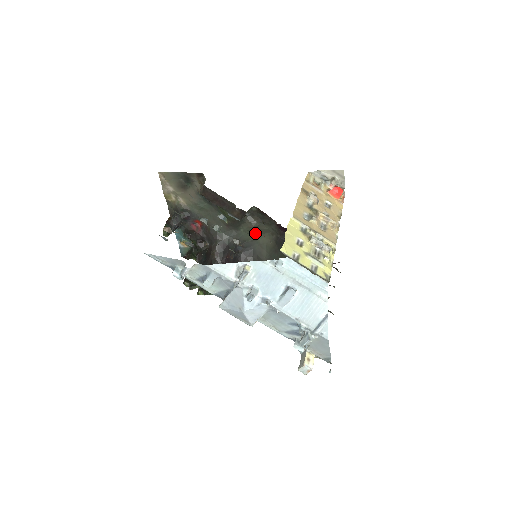
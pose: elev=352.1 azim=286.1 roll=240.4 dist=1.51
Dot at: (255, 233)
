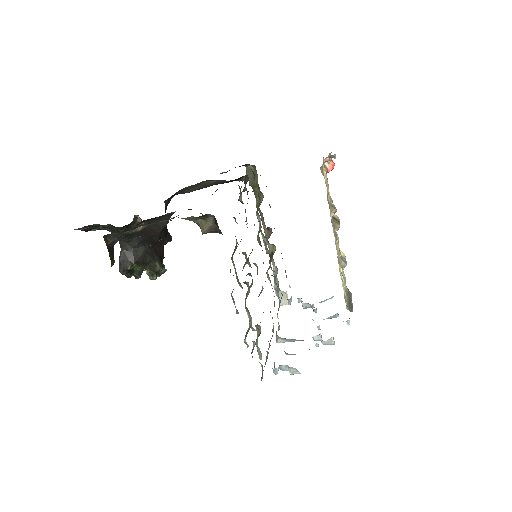
Dot at: occluded
